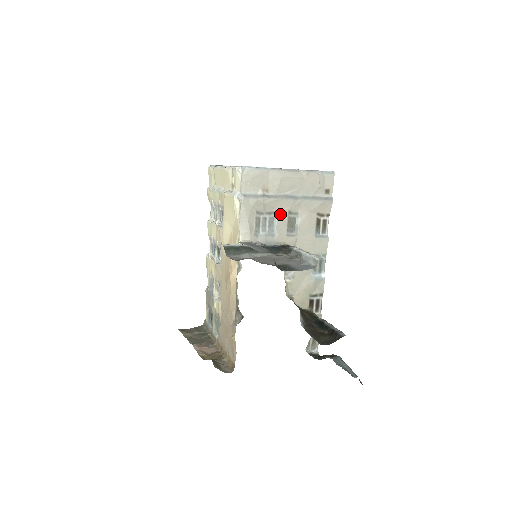
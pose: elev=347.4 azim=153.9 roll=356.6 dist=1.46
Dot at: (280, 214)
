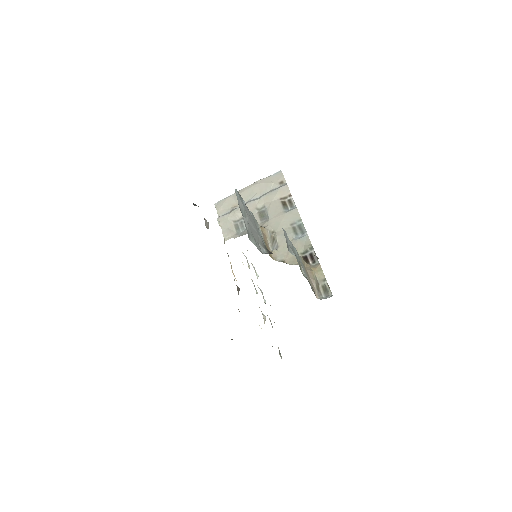
Dot at: occluded
